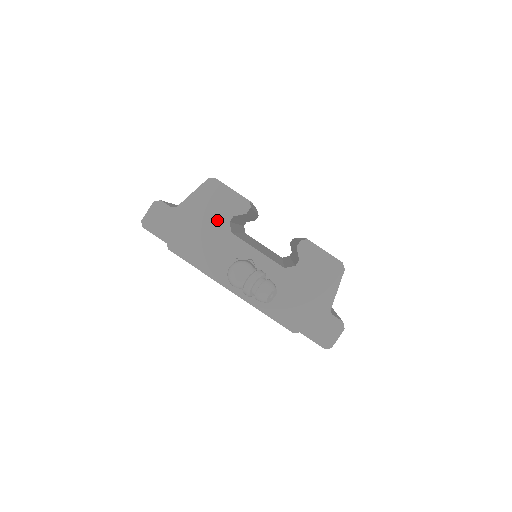
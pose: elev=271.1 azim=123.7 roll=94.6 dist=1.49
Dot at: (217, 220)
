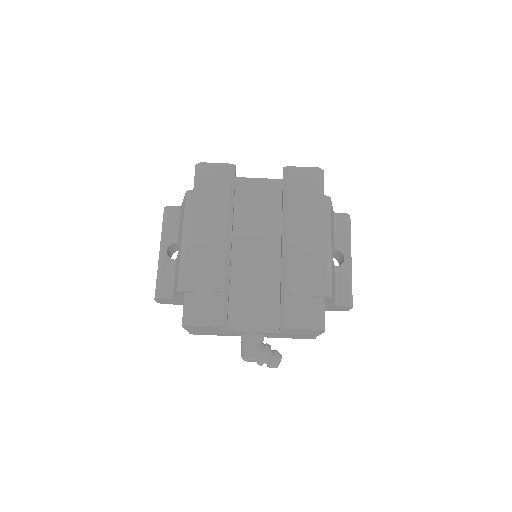
Dot at: (210, 330)
